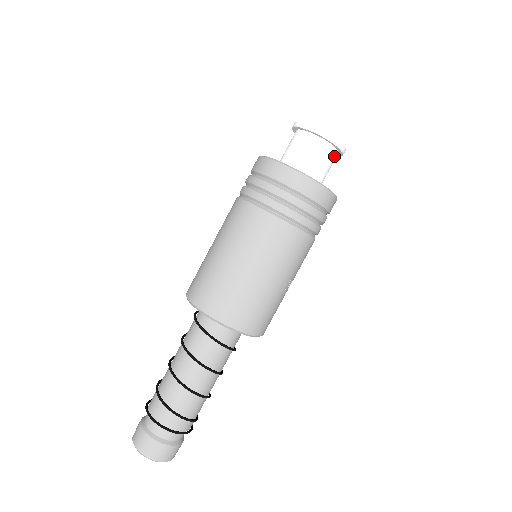
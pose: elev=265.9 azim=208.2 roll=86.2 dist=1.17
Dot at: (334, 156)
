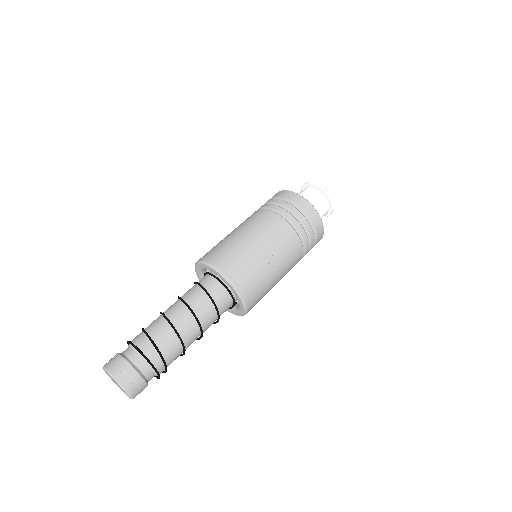
Dot at: (323, 200)
